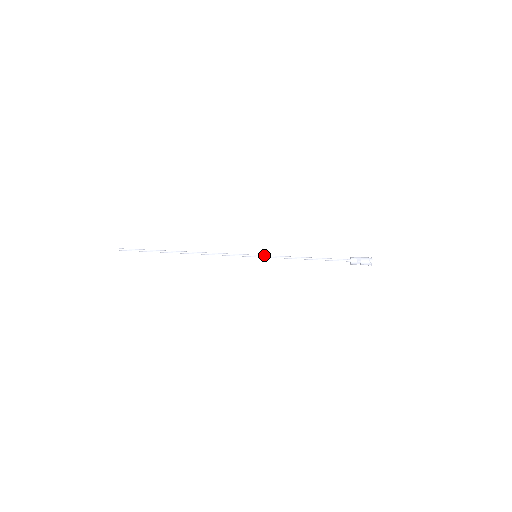
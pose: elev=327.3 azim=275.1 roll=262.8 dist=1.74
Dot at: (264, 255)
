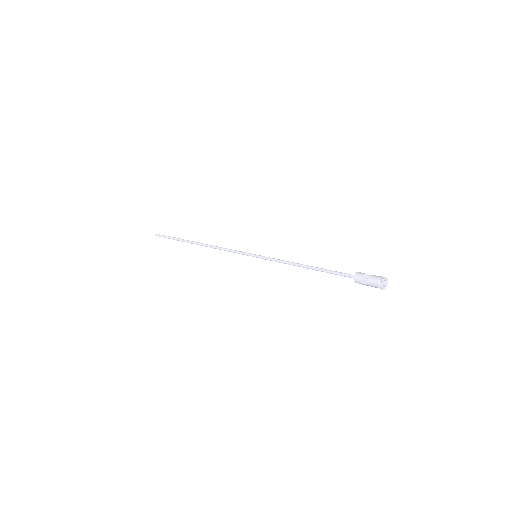
Dot at: (264, 256)
